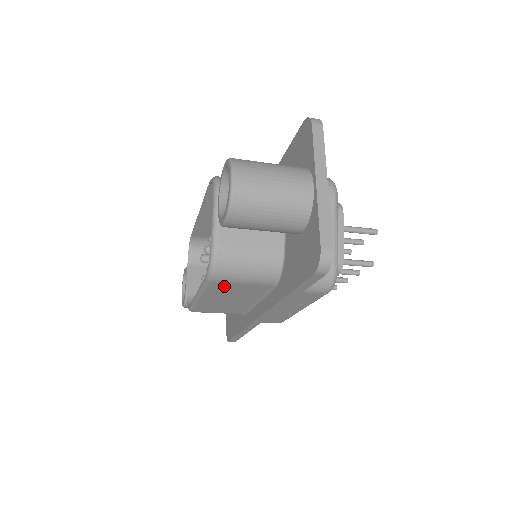
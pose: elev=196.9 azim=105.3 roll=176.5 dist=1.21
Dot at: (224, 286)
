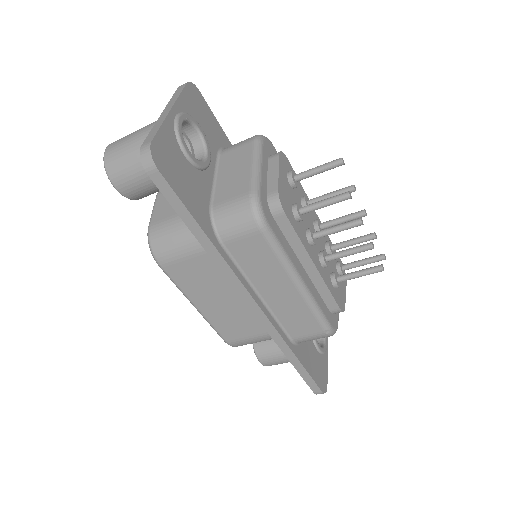
Dot at: (181, 271)
